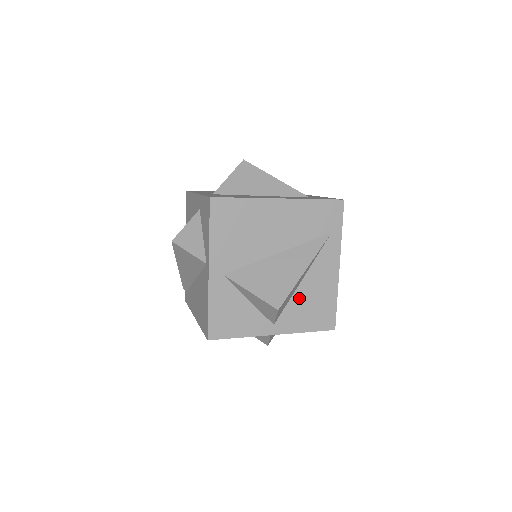
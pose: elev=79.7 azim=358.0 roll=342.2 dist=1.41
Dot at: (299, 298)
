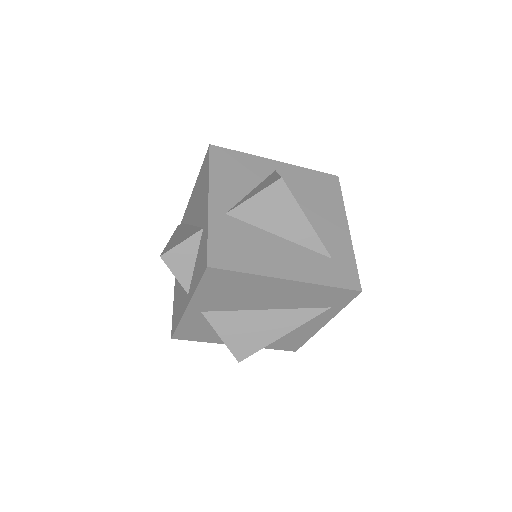
Dot at: occluded
